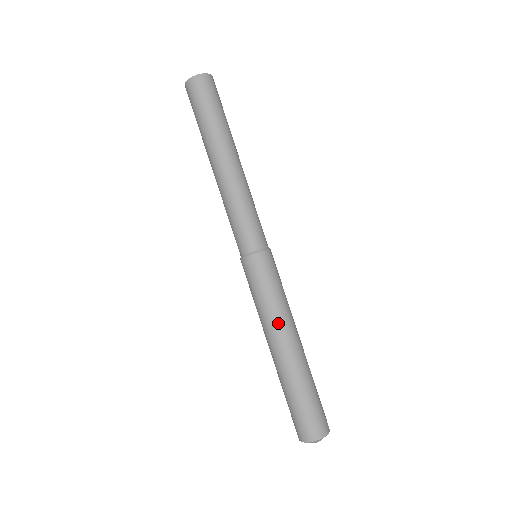
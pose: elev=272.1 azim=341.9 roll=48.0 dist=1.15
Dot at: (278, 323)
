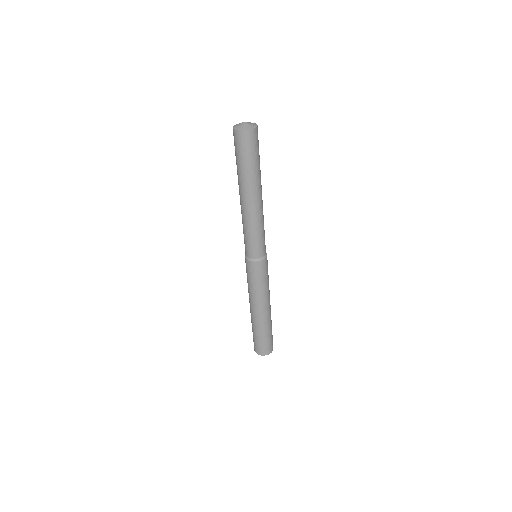
Dot at: (264, 299)
